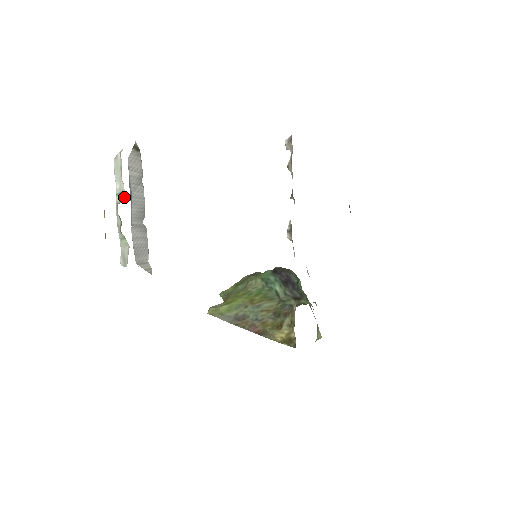
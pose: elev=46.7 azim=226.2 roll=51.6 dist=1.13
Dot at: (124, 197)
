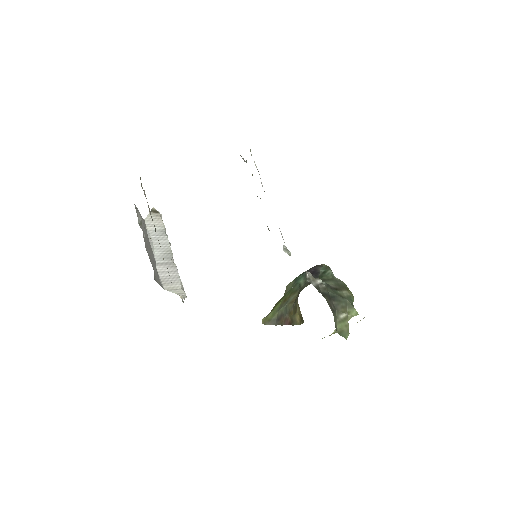
Dot at: occluded
